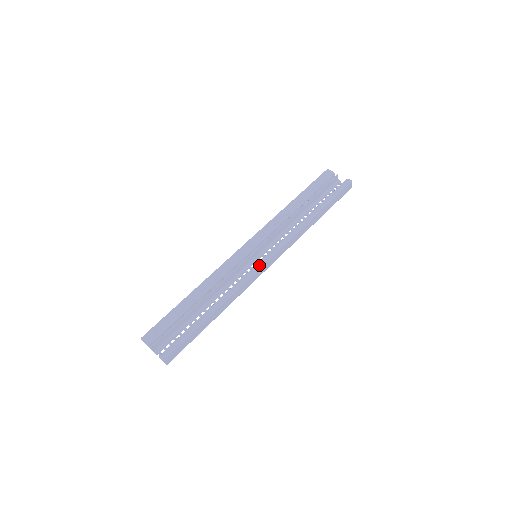
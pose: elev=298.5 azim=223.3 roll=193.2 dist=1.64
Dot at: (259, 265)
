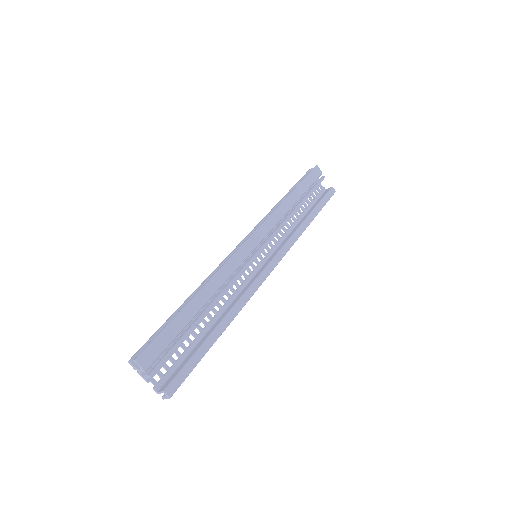
Dot at: (266, 274)
